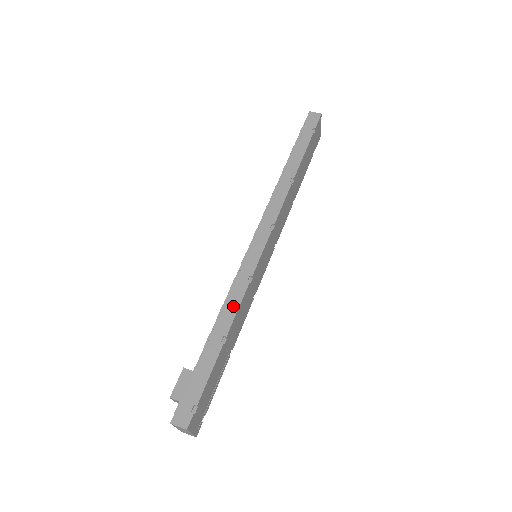
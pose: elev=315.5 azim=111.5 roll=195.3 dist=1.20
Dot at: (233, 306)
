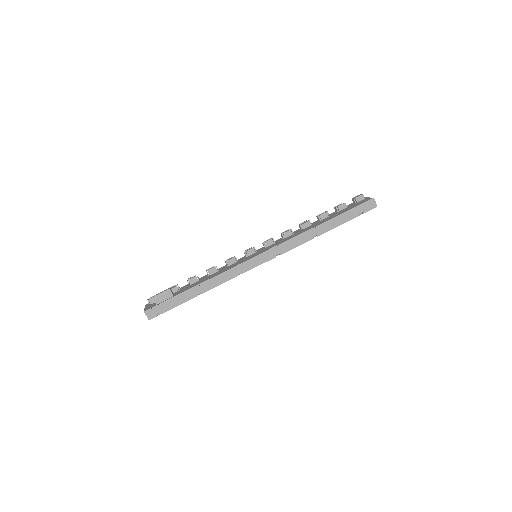
Dot at: (219, 282)
